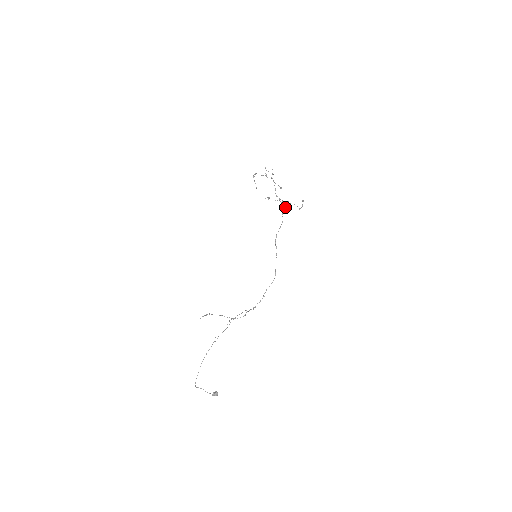
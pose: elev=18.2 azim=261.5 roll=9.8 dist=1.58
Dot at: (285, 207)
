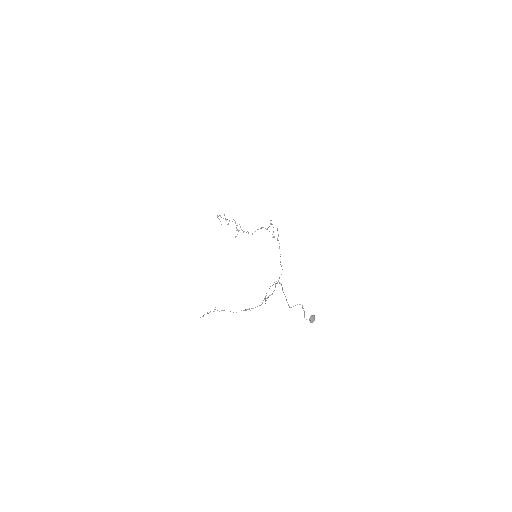
Dot at: occluded
